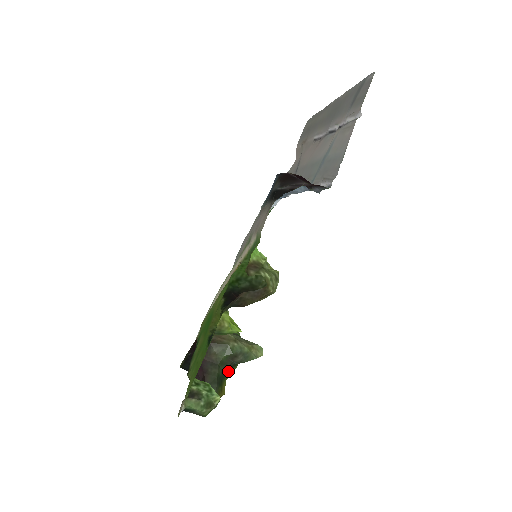
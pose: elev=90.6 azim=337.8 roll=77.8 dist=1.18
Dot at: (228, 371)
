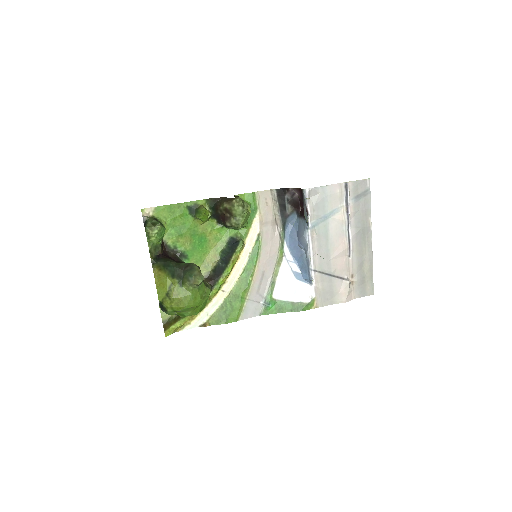
Dot at: (175, 278)
